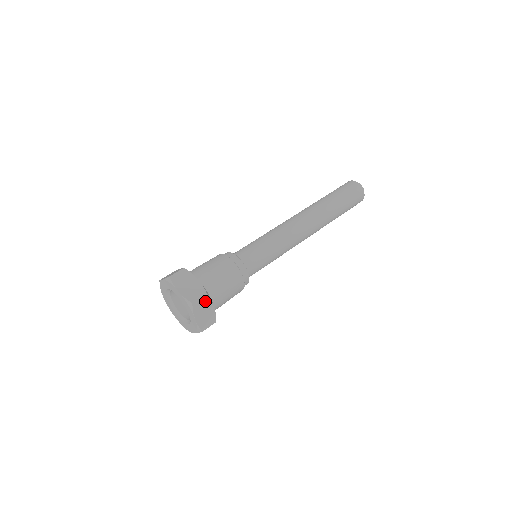
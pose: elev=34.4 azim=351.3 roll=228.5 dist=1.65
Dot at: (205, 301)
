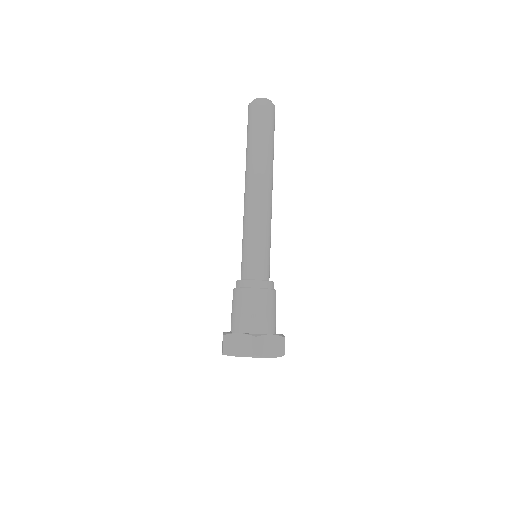
Dot at: occluded
